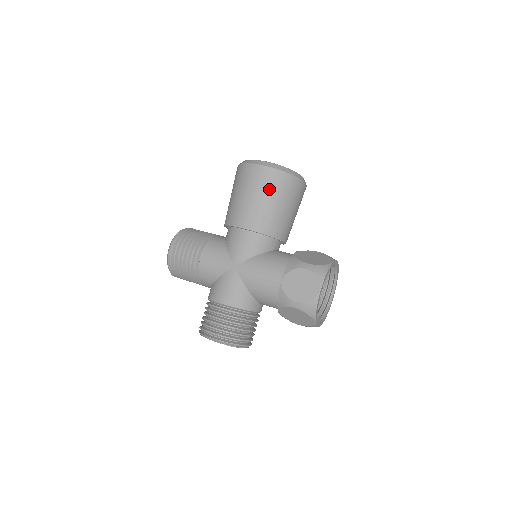
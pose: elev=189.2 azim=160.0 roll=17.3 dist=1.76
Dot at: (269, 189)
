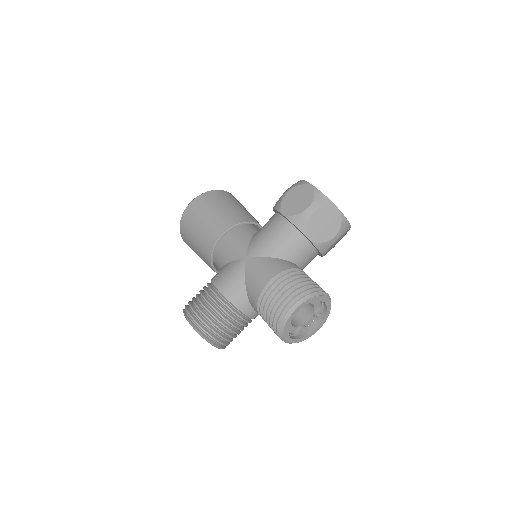
Dot at: (212, 203)
